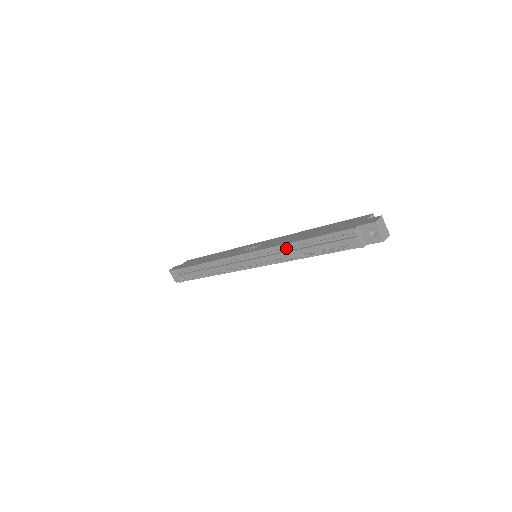
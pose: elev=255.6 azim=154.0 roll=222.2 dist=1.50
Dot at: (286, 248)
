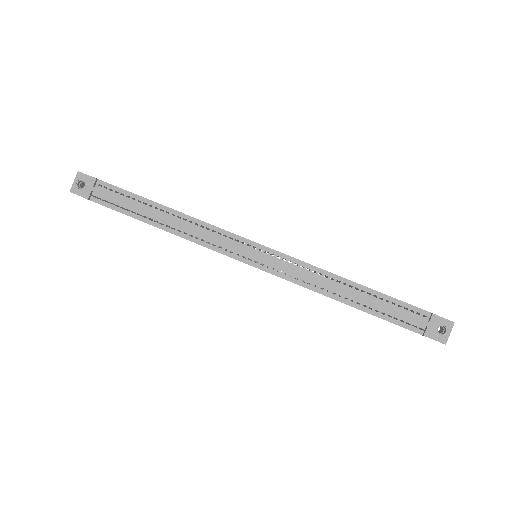
Dot at: (328, 277)
